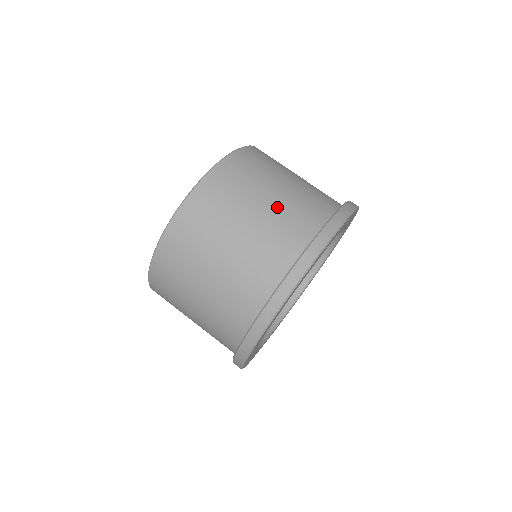
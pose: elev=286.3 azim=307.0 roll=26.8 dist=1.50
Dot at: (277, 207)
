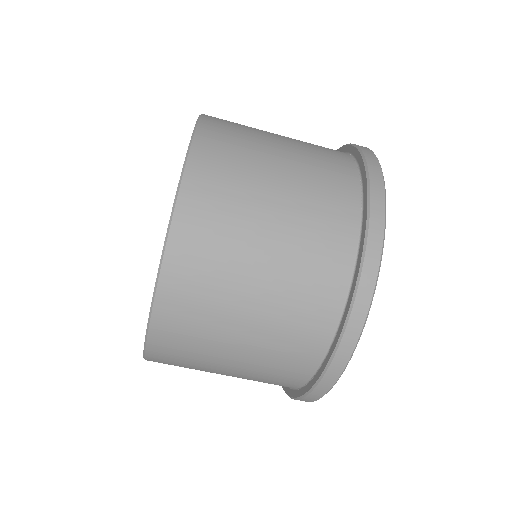
Dot at: (273, 304)
